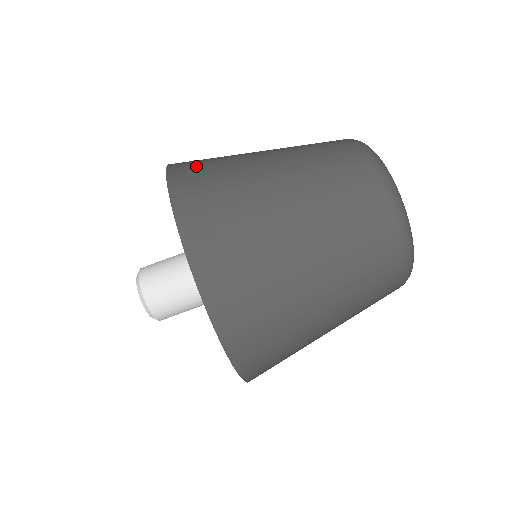
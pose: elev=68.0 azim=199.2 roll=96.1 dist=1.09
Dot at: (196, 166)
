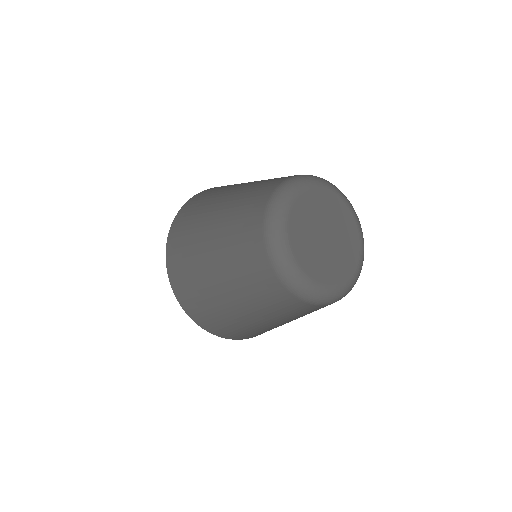
Dot at: occluded
